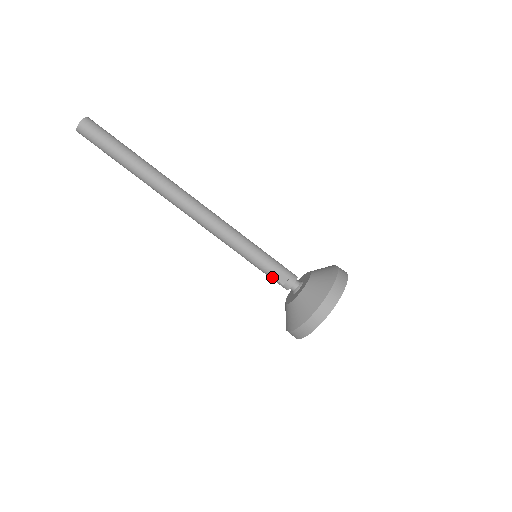
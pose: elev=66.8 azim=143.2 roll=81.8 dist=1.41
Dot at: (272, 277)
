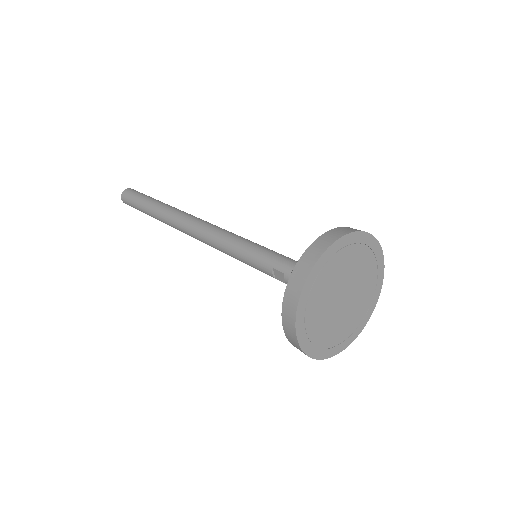
Dot at: occluded
